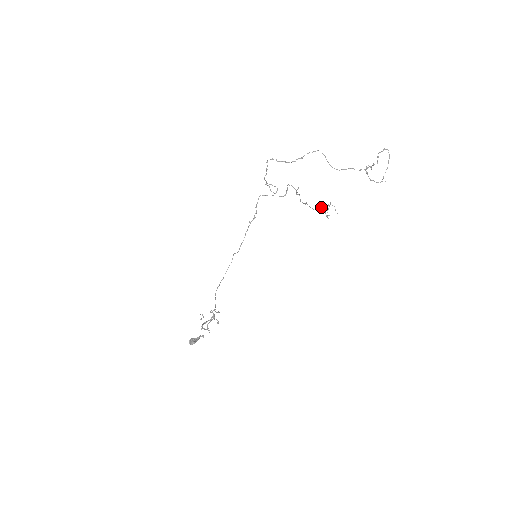
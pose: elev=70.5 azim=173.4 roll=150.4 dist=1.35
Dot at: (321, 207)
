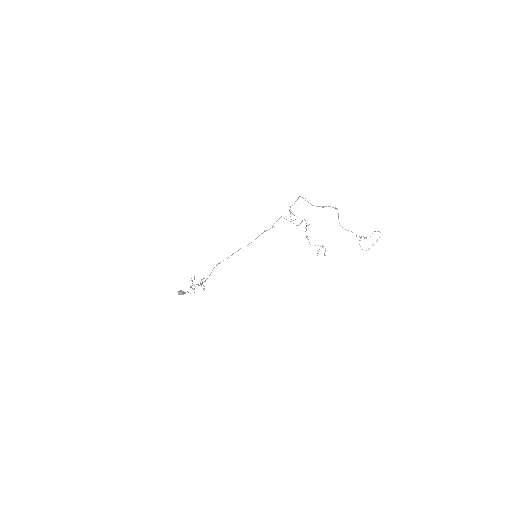
Dot at: occluded
